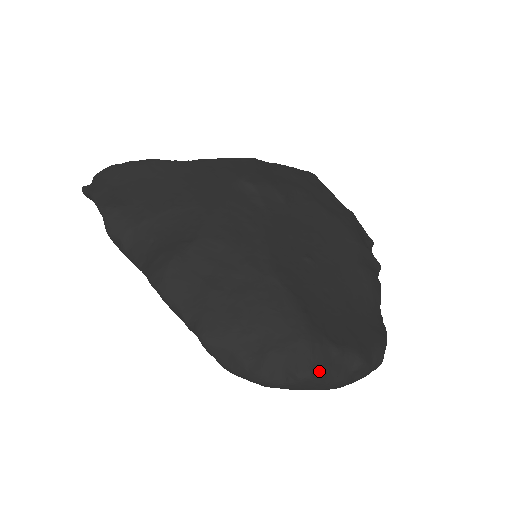
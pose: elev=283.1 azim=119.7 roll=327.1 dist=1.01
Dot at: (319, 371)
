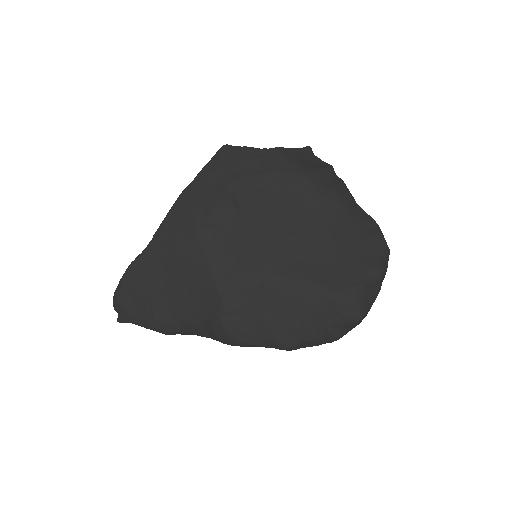
Dot at: (363, 309)
